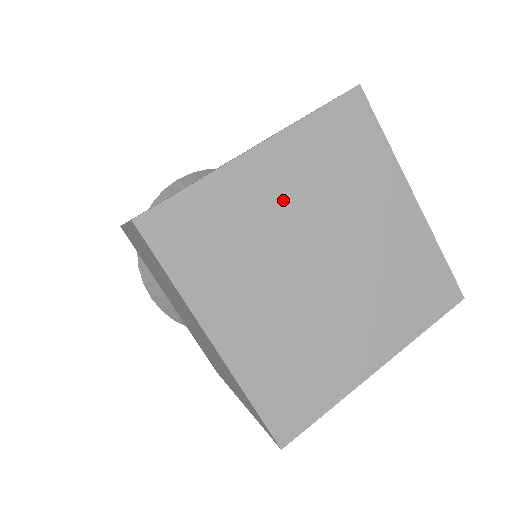
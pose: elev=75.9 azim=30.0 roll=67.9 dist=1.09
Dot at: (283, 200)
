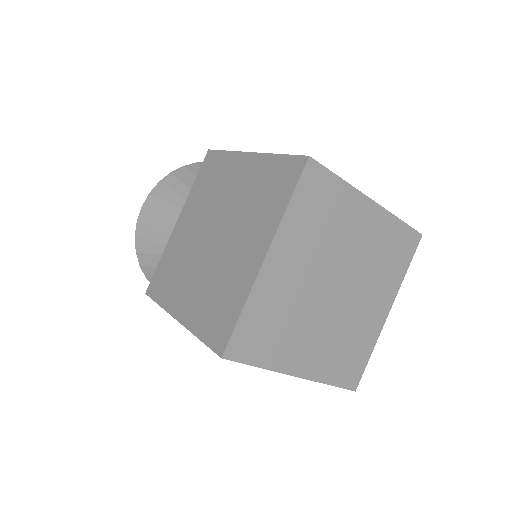
Dot at: (356, 238)
